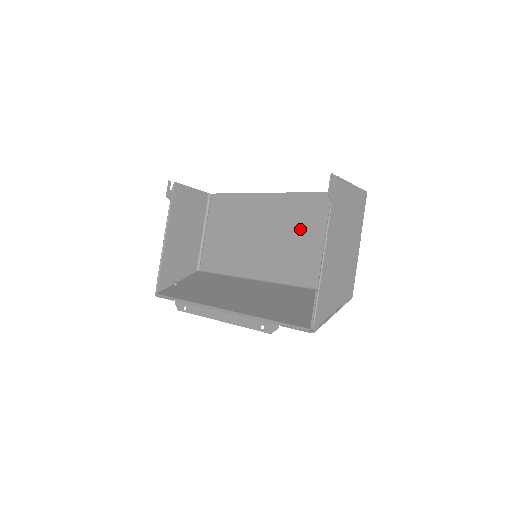
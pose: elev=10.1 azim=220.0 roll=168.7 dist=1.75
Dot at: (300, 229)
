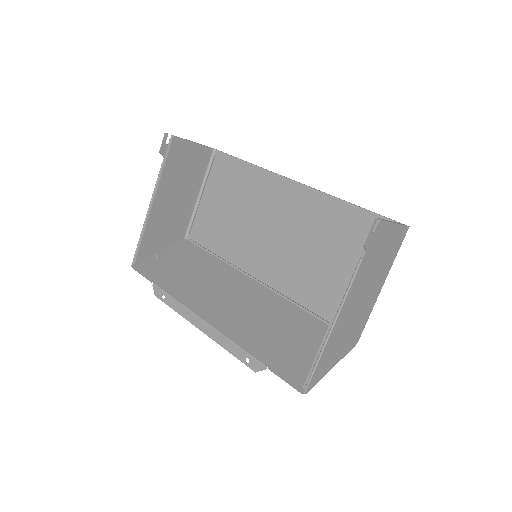
Dot at: (315, 239)
